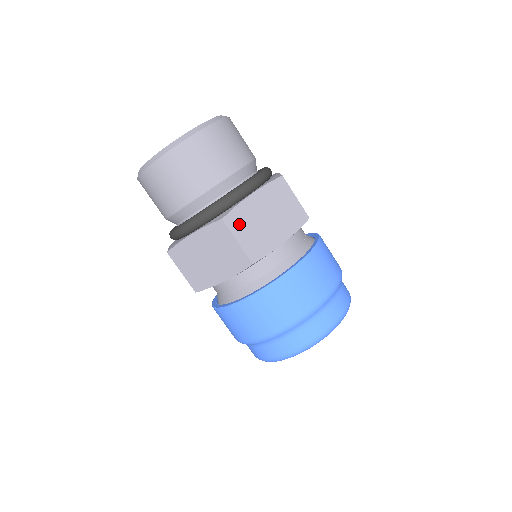
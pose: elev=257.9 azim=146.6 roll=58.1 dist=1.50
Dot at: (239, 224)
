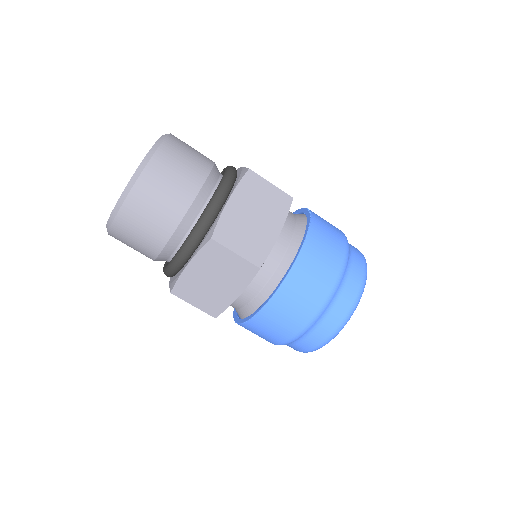
Dot at: (230, 236)
